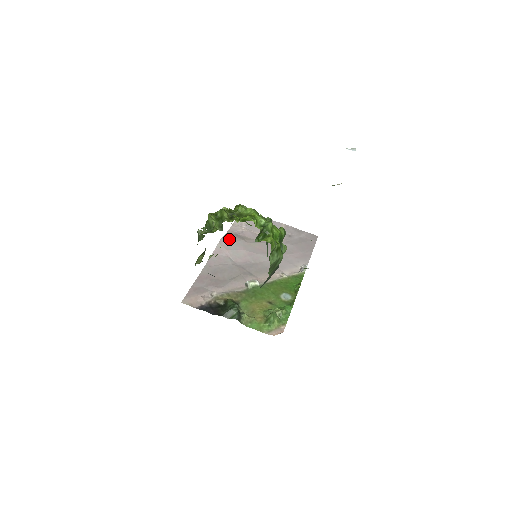
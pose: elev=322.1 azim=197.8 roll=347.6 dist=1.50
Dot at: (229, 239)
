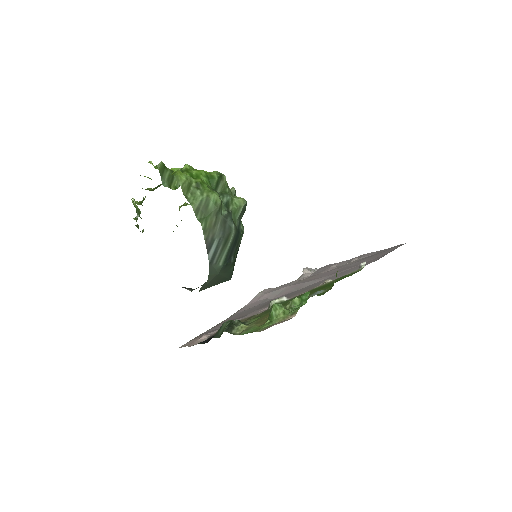
Dot at: occluded
